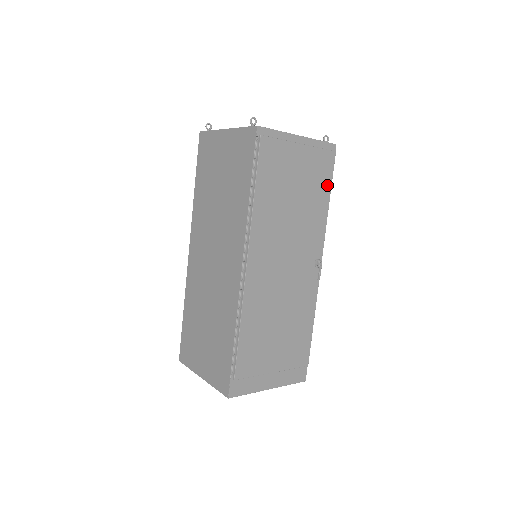
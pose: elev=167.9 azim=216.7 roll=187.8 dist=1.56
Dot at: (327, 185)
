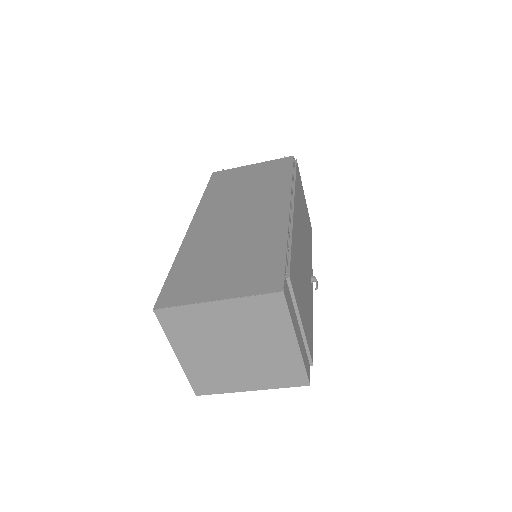
Dot at: (311, 240)
